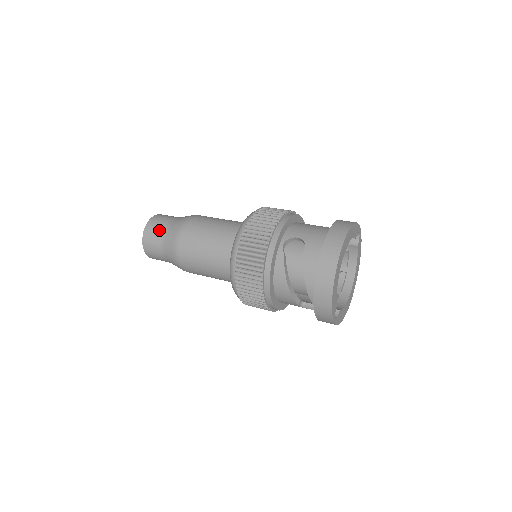
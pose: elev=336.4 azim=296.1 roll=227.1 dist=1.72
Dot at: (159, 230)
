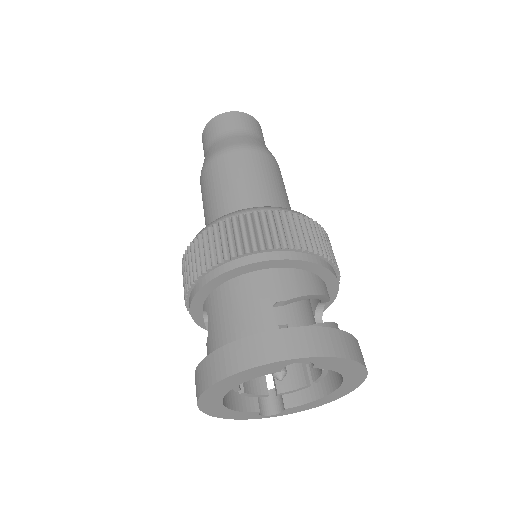
Dot at: (204, 154)
